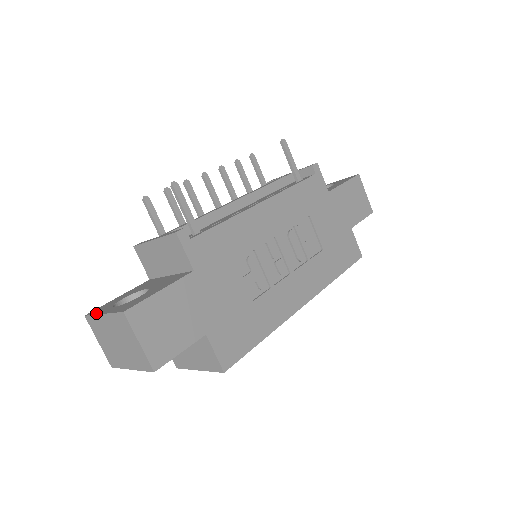
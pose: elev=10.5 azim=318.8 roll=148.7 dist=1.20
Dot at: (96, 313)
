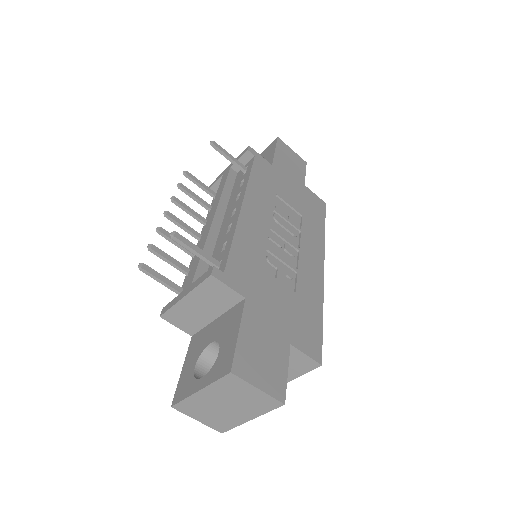
Dot at: (186, 396)
